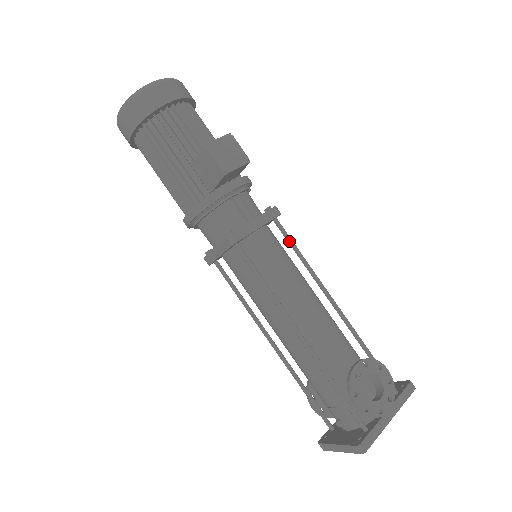
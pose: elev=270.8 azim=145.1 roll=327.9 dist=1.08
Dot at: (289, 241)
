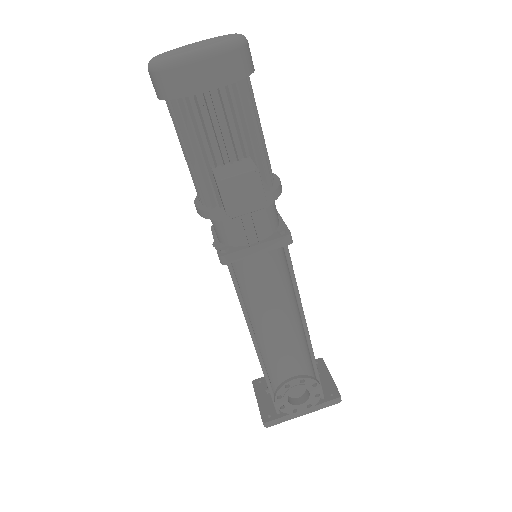
Dot at: (289, 267)
